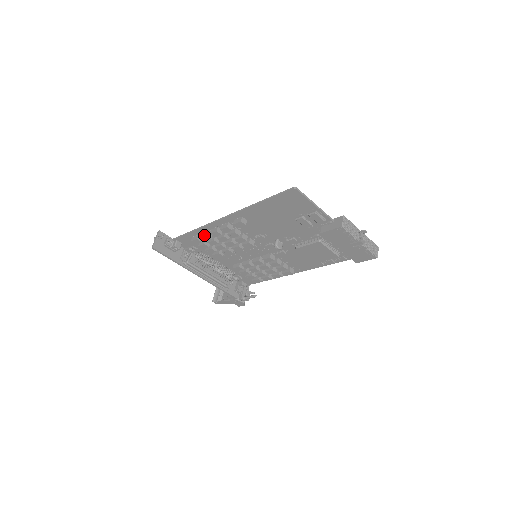
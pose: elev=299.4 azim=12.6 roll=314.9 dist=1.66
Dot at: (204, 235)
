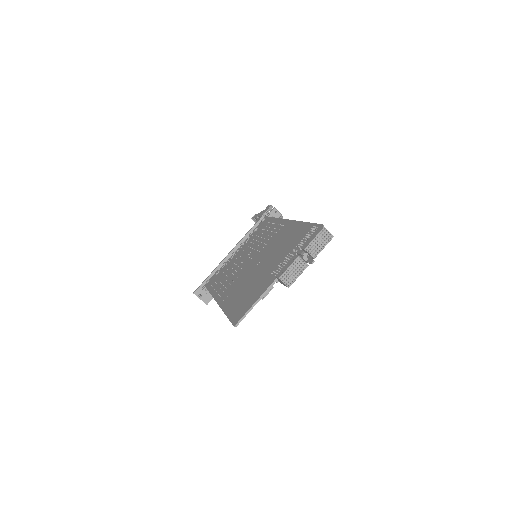
Dot at: occluded
